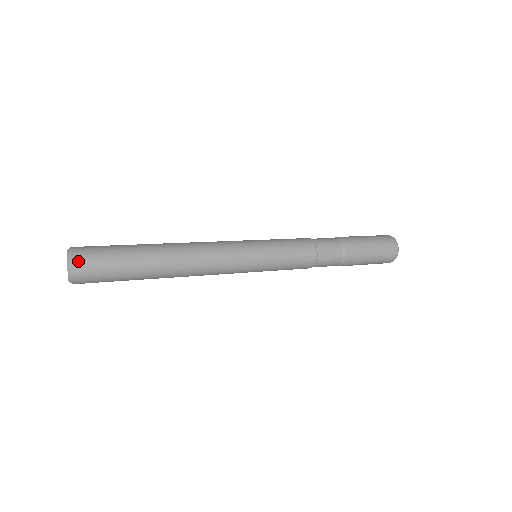
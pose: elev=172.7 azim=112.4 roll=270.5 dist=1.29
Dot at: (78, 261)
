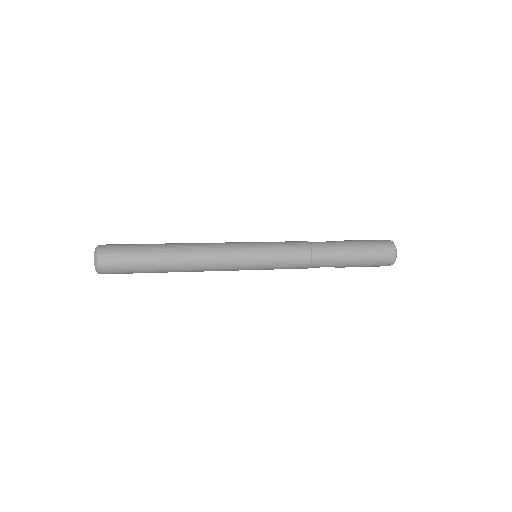
Dot at: (103, 270)
